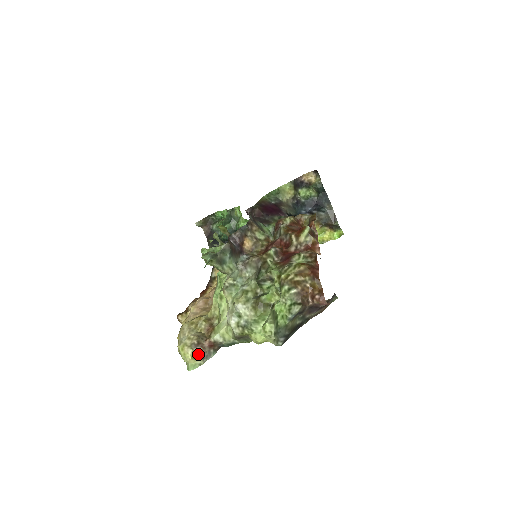
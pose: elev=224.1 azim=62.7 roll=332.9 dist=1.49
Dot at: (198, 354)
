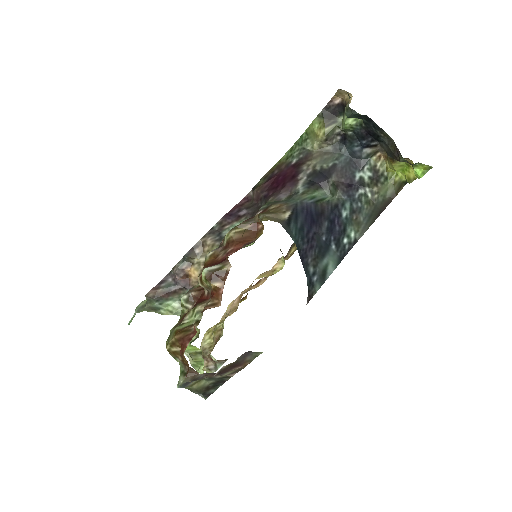
Dot at: (204, 367)
